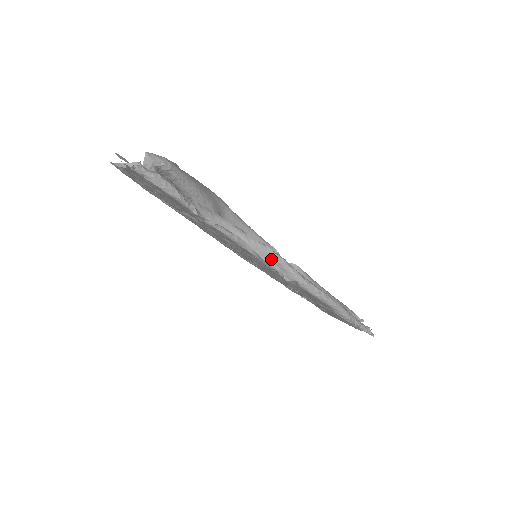
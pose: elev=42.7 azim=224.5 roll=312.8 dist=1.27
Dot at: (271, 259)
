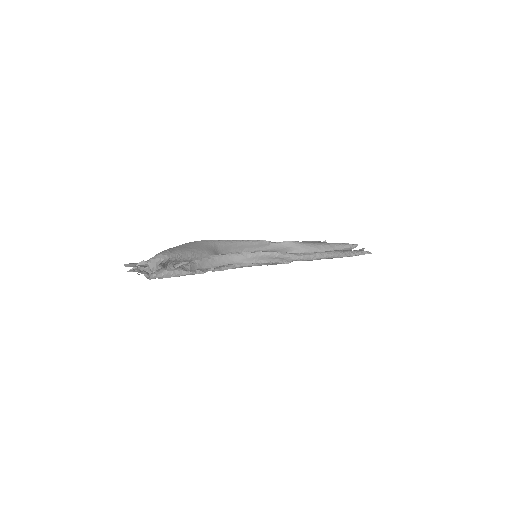
Dot at: (268, 258)
